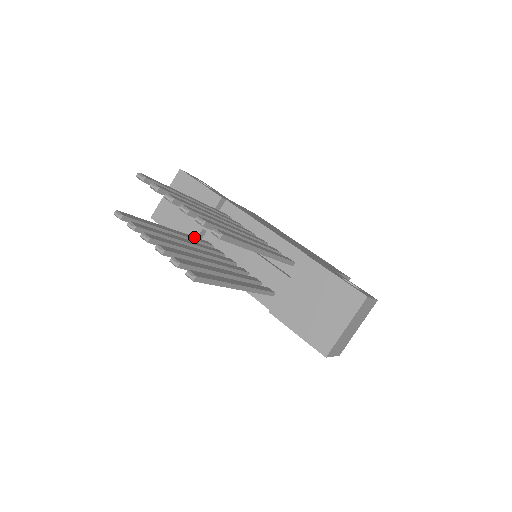
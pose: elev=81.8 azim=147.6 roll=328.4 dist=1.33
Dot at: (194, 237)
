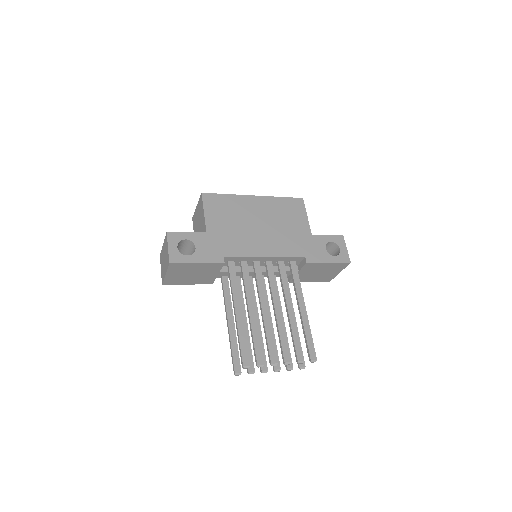
Dot at: (225, 293)
